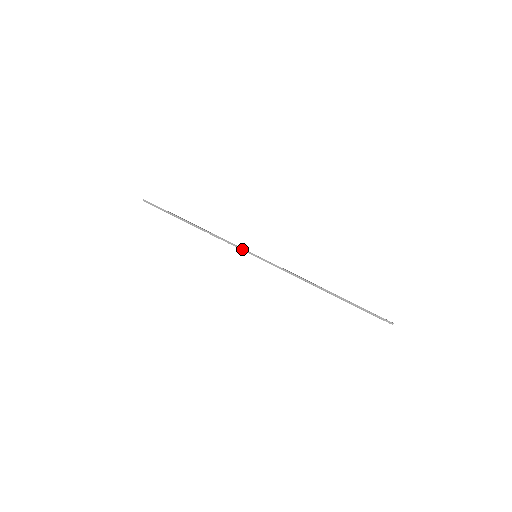
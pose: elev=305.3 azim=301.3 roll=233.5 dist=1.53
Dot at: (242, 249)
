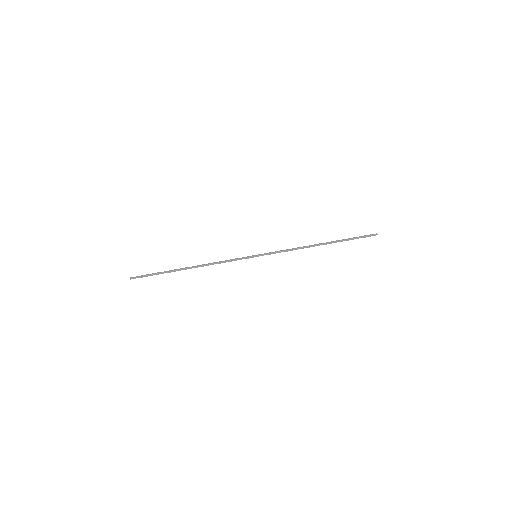
Dot at: occluded
